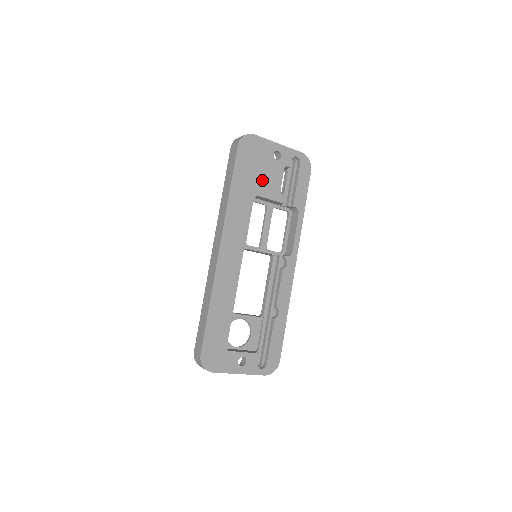
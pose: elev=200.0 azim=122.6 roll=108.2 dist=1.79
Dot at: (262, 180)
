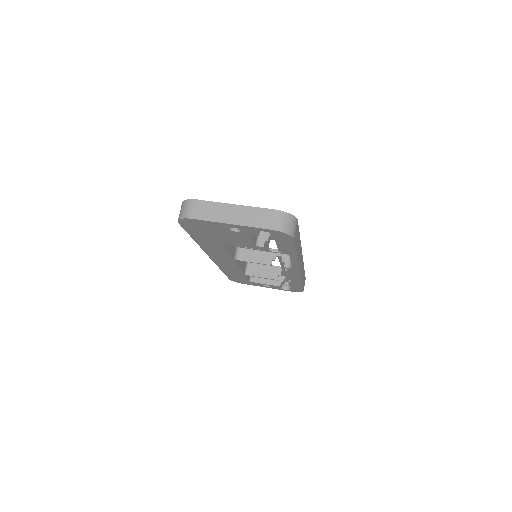
Dot at: (226, 239)
